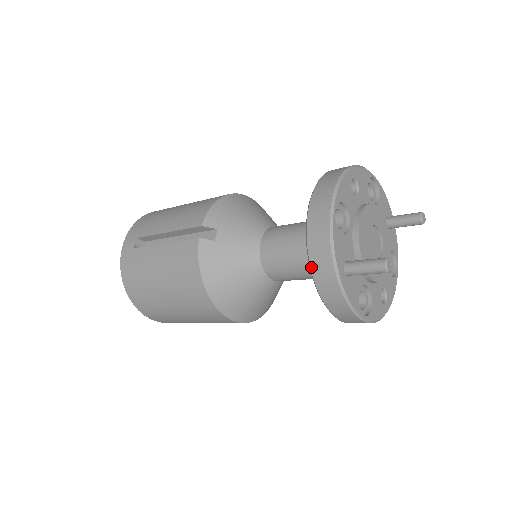
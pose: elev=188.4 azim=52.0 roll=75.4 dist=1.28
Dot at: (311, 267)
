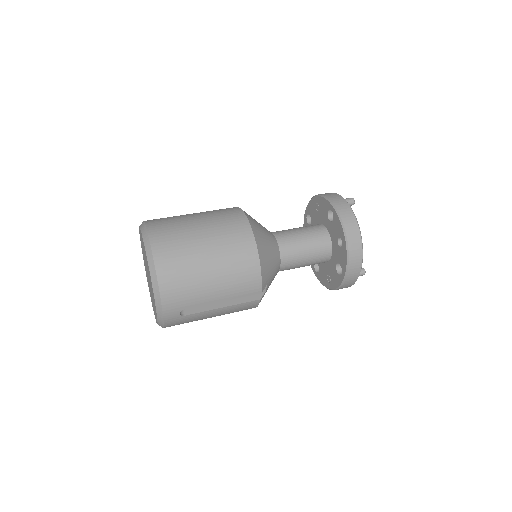
Dot at: occluded
